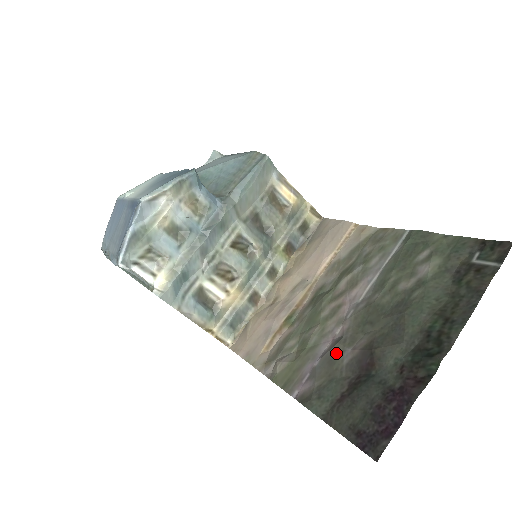
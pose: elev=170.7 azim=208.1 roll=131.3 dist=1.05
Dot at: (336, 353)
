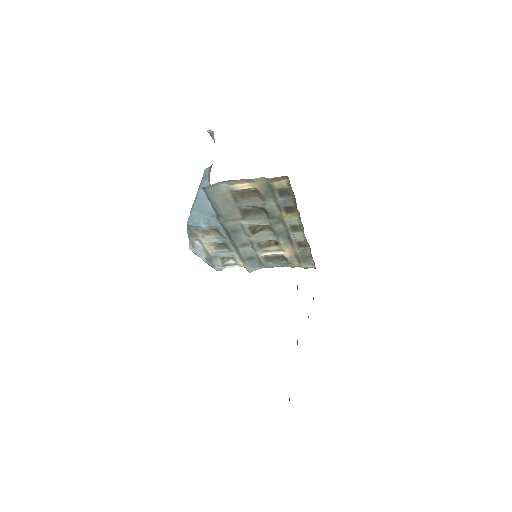
Dot at: occluded
